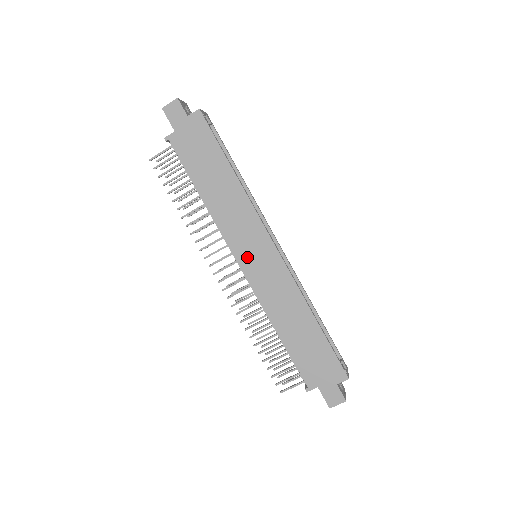
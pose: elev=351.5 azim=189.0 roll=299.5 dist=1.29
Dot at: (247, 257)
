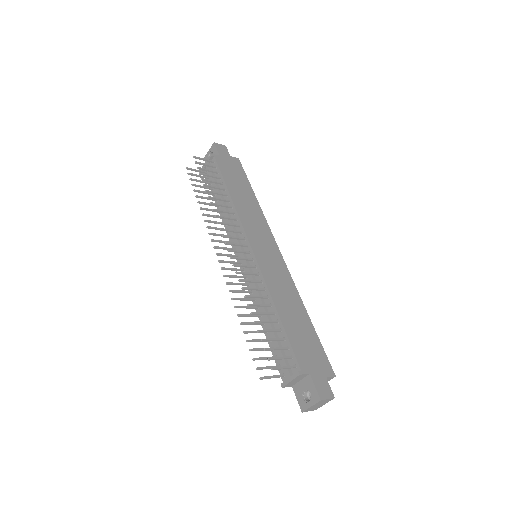
Dot at: (258, 245)
